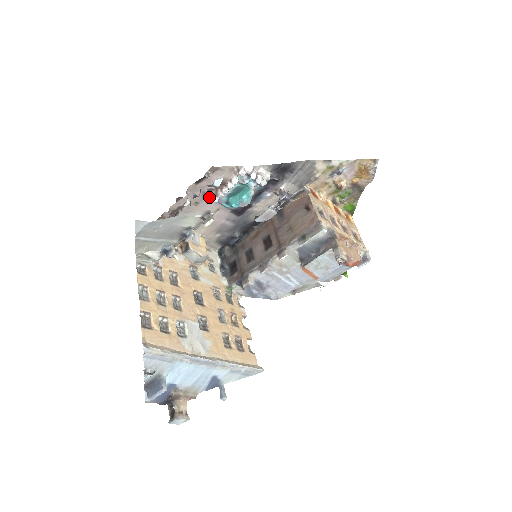
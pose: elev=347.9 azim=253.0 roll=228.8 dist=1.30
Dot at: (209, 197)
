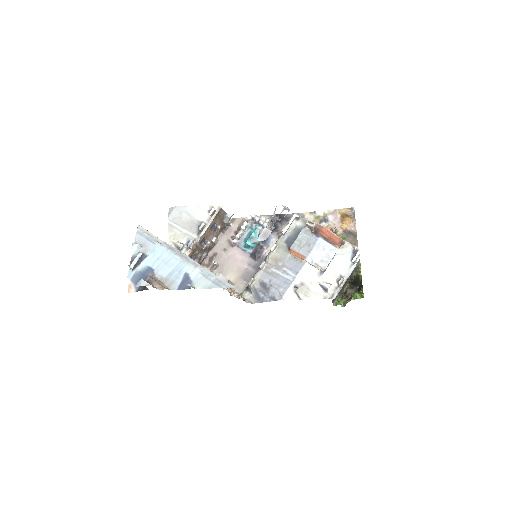
Dot at: (233, 244)
